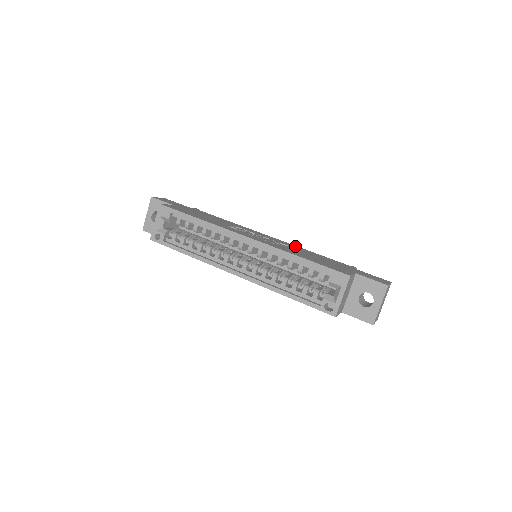
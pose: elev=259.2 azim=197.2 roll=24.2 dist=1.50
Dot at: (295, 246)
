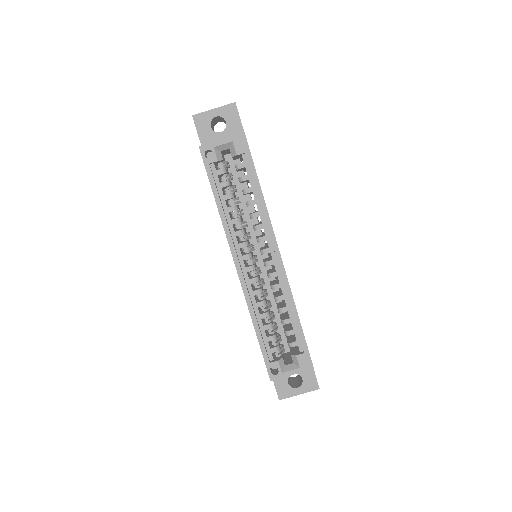
Dot at: occluded
